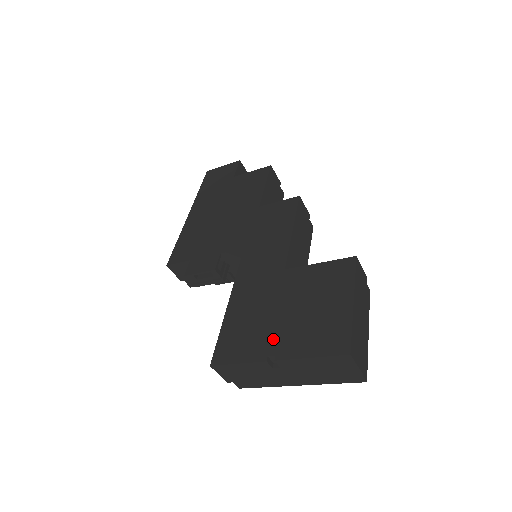
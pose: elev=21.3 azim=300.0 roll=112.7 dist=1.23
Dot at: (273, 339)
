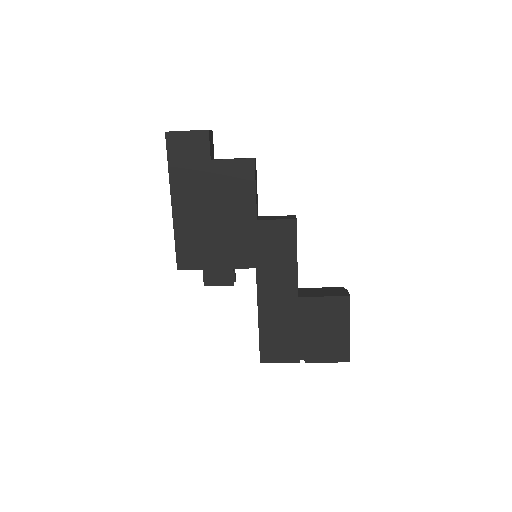
Dot at: (301, 350)
